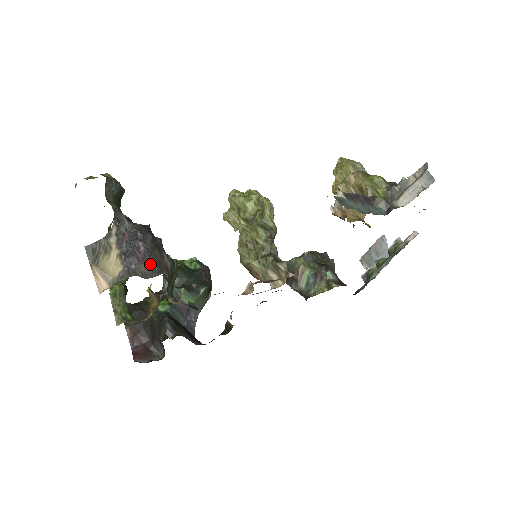
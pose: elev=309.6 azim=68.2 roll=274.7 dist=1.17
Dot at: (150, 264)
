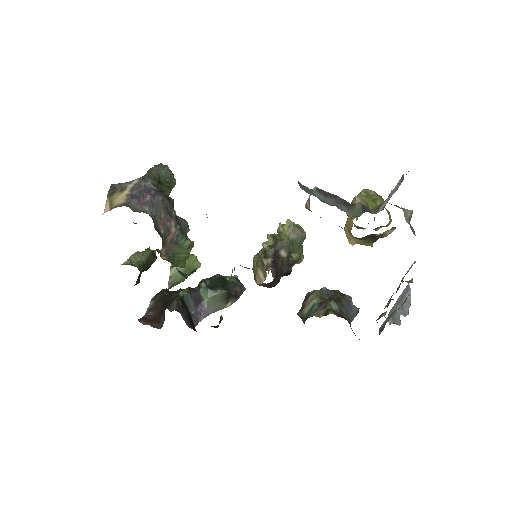
Dot at: (146, 209)
